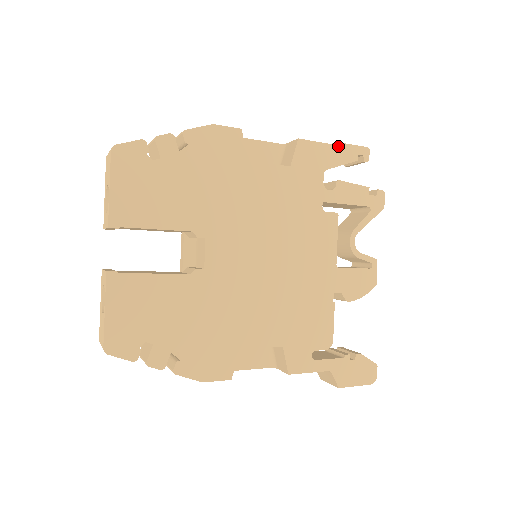
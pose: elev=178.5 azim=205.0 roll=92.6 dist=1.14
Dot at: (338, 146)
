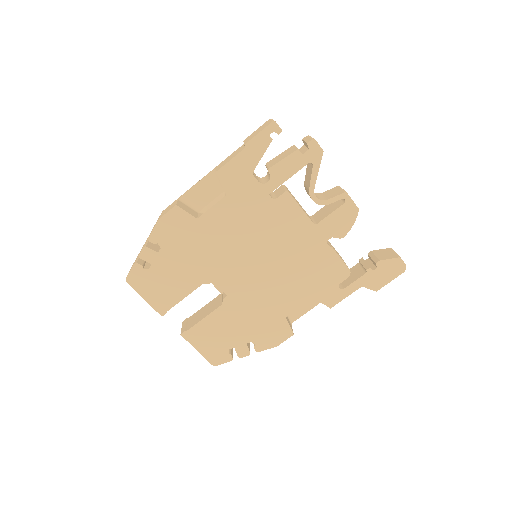
Dot at: (248, 146)
